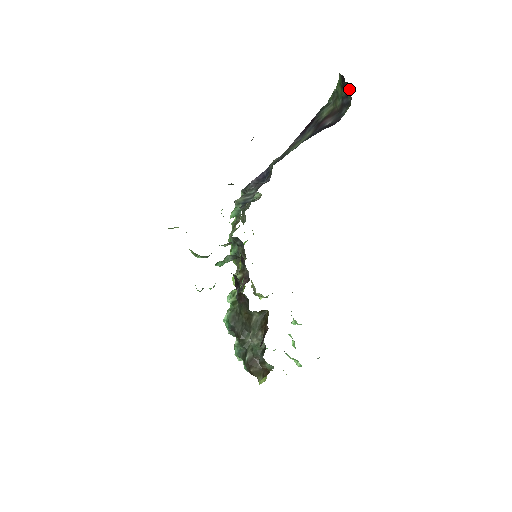
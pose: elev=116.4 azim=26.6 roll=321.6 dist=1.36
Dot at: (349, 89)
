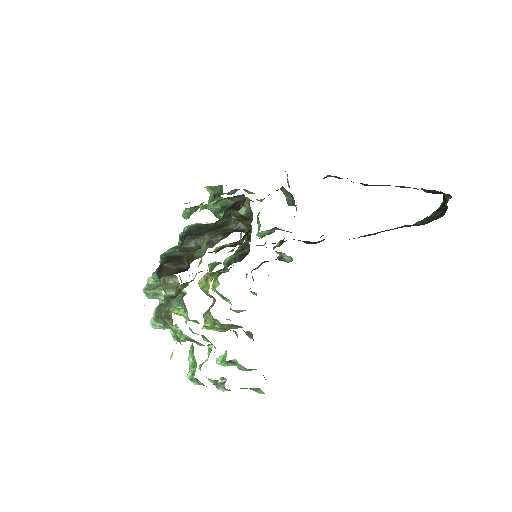
Dot at: (446, 209)
